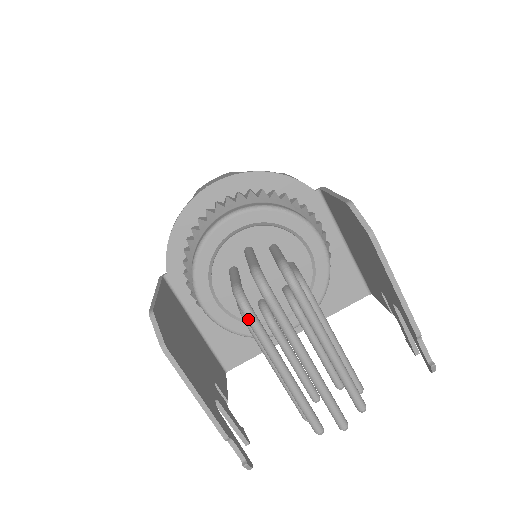
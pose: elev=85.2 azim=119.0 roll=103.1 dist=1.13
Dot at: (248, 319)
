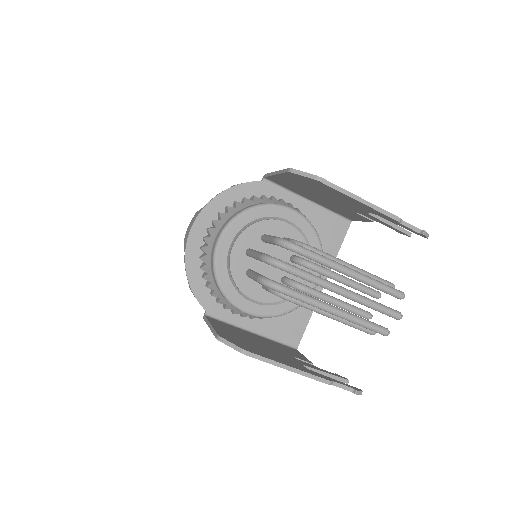
Dot at: (283, 292)
